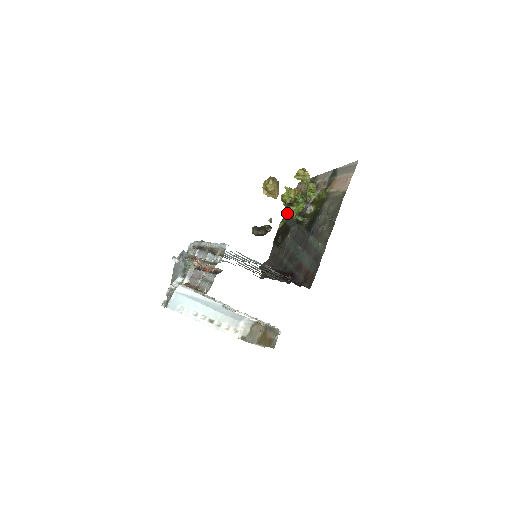
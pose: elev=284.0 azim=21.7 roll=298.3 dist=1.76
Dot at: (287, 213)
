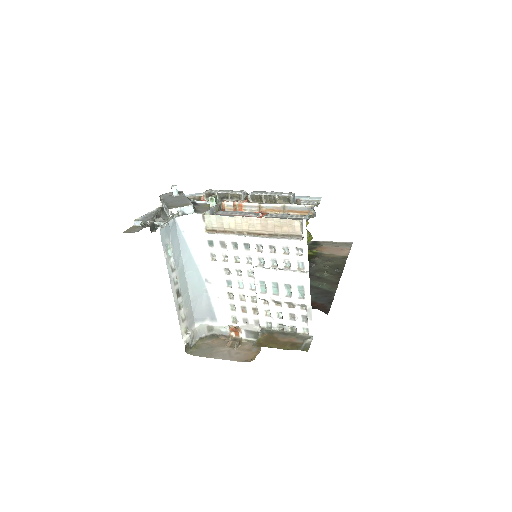
Dot at: occluded
